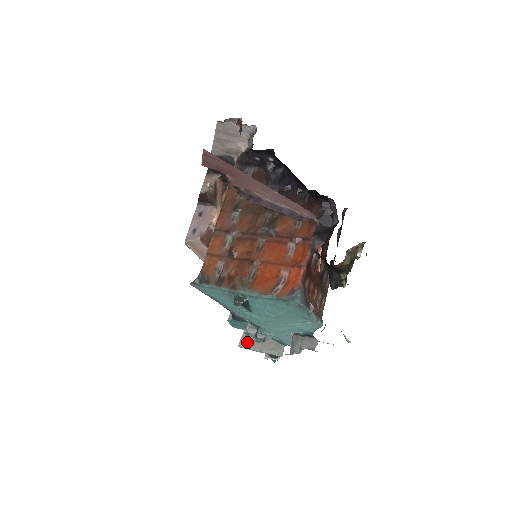
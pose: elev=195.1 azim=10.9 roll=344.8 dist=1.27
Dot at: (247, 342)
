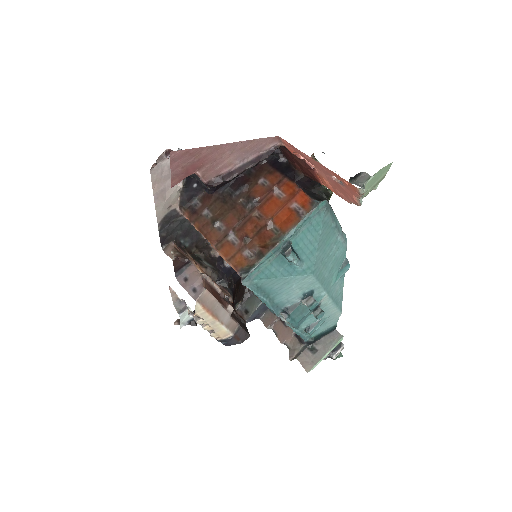
Dot at: (309, 362)
